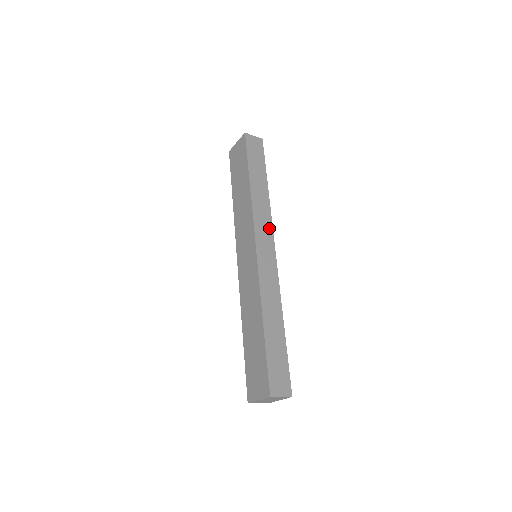
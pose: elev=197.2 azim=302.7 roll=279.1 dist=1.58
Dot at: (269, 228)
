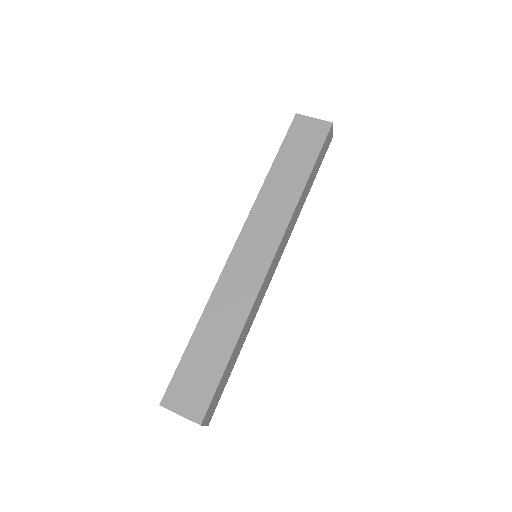
Dot at: (287, 241)
